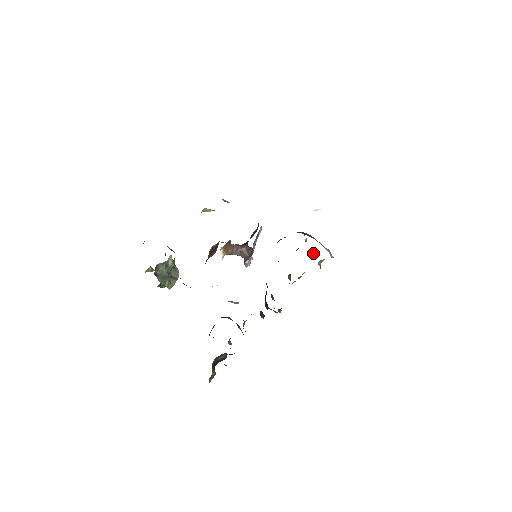
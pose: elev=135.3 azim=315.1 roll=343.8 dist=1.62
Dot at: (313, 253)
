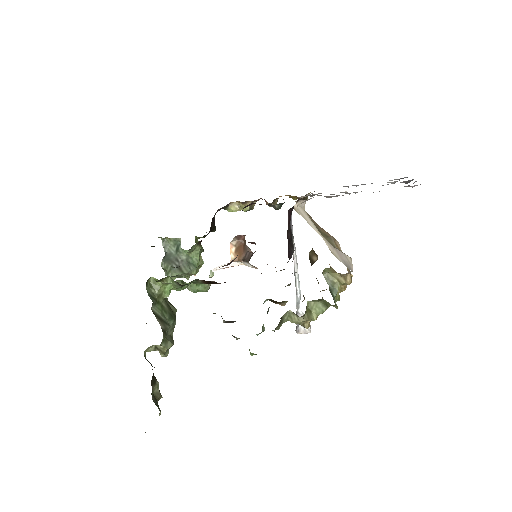
Dot at: occluded
